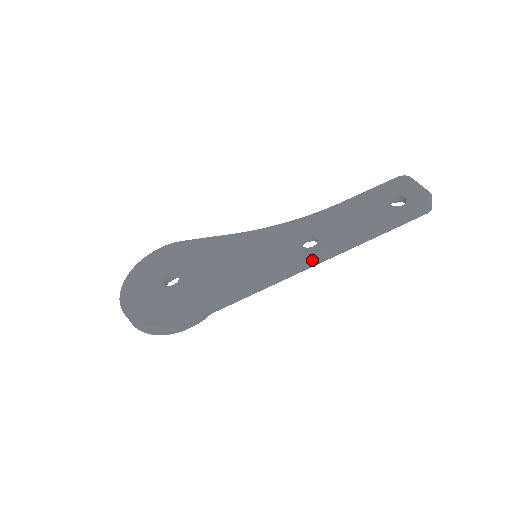
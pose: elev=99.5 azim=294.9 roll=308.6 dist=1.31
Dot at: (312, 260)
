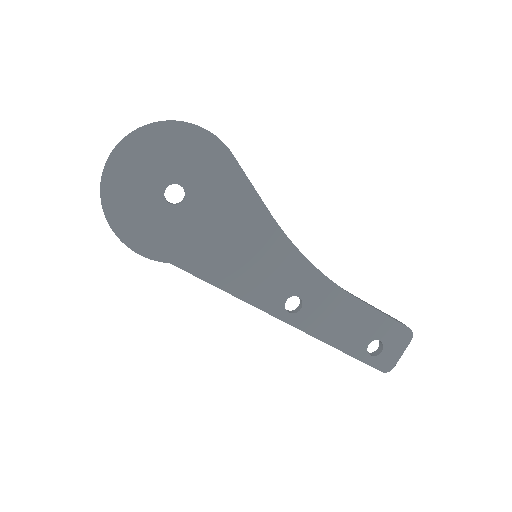
Dot at: occluded
